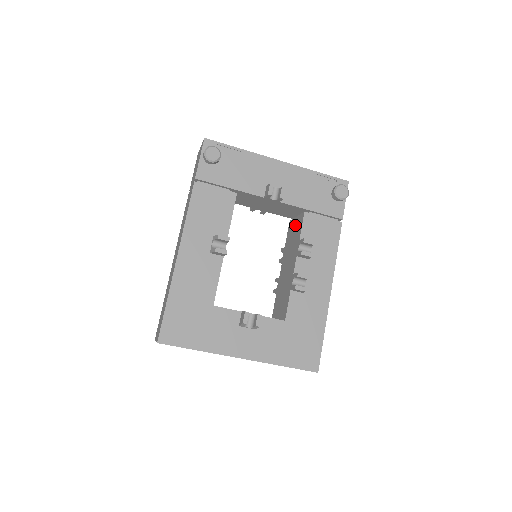
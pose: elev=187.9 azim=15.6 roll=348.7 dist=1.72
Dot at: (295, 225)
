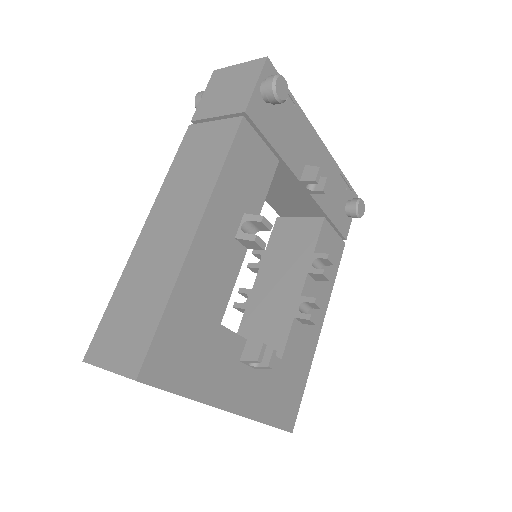
Dot at: (297, 228)
